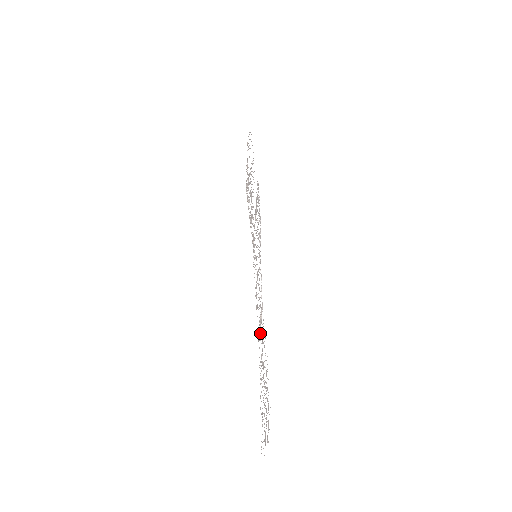
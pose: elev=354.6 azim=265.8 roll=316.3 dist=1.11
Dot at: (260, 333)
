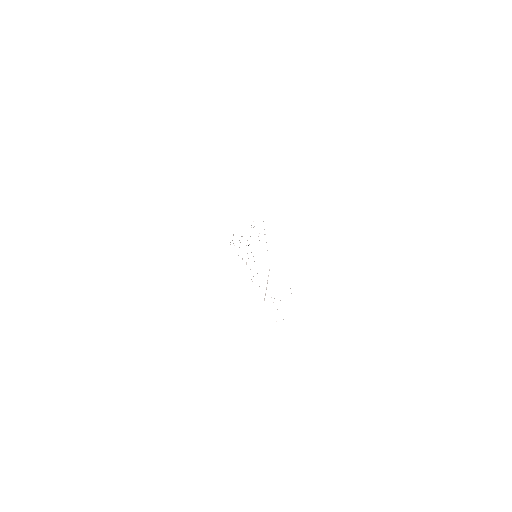
Dot at: occluded
